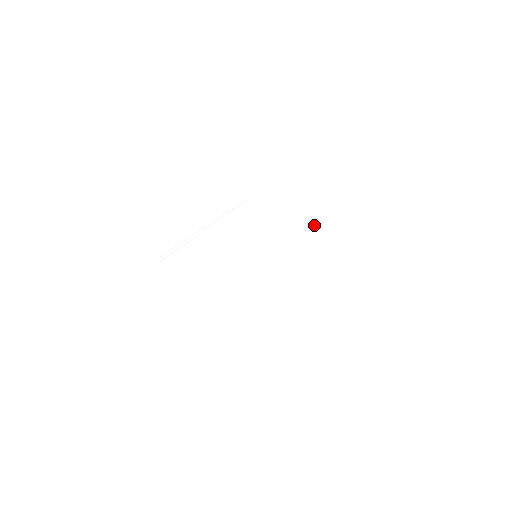
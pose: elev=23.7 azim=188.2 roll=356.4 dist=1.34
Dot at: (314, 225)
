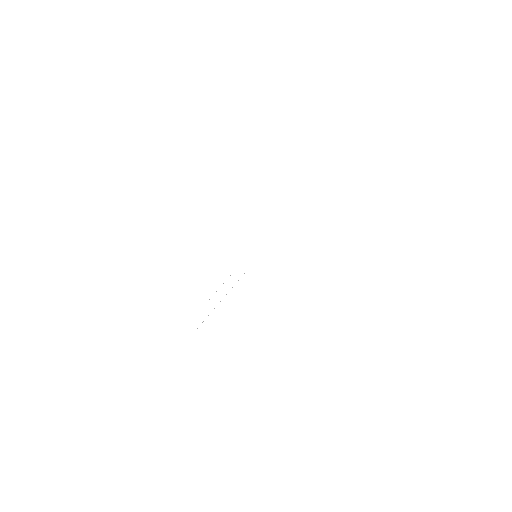
Dot at: occluded
